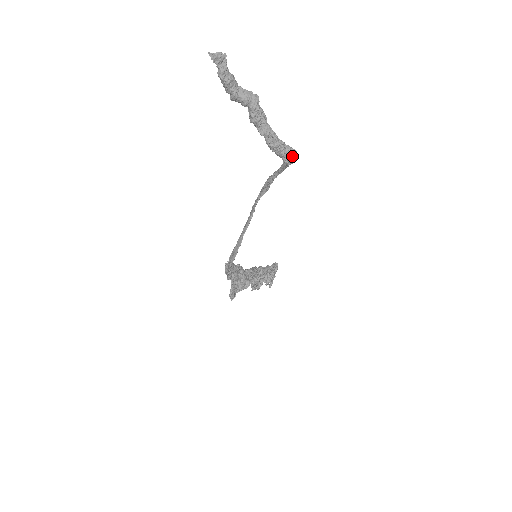
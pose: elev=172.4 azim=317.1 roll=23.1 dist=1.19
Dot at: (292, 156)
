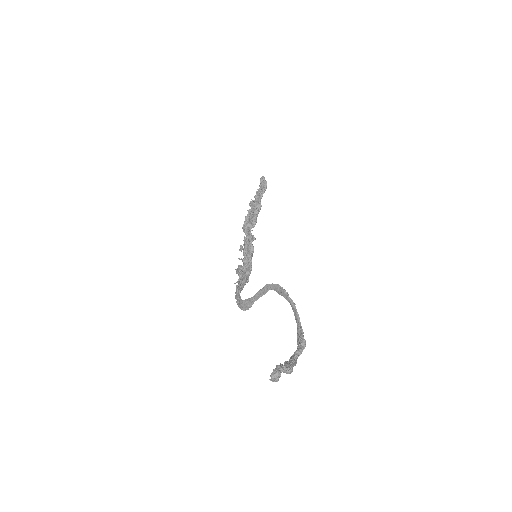
Dot at: (302, 351)
